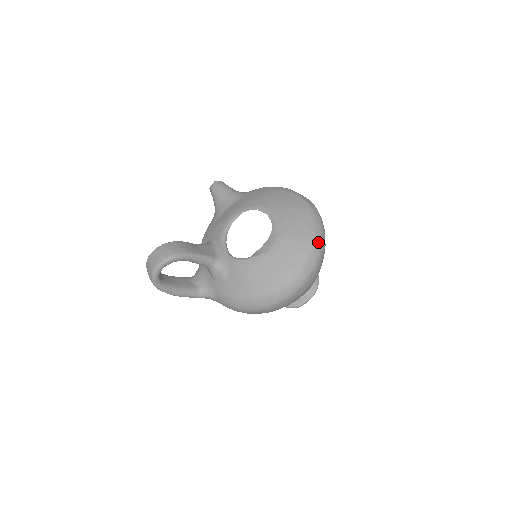
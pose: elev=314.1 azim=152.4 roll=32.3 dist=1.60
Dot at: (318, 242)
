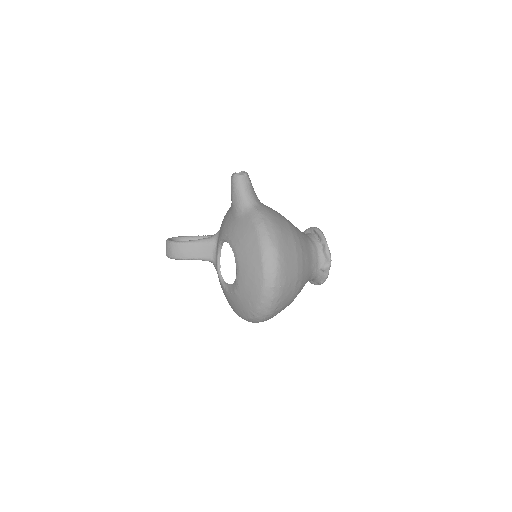
Dot at: (260, 315)
